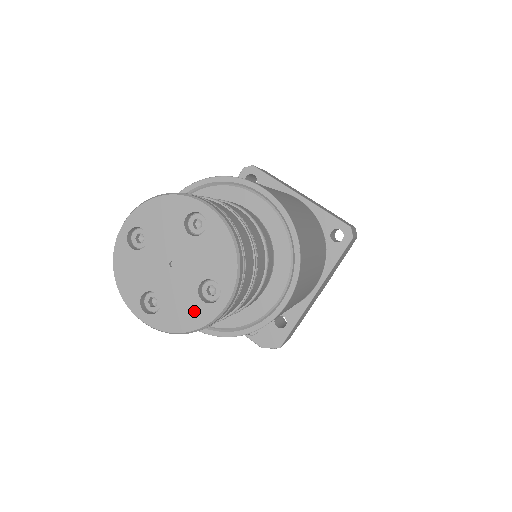
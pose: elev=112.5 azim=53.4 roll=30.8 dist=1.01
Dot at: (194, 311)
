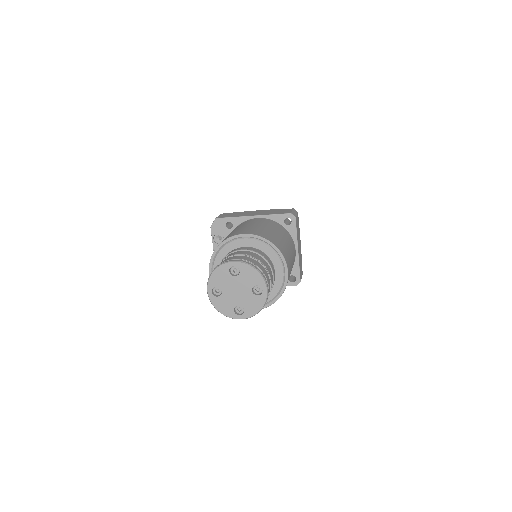
Dot at: (228, 310)
